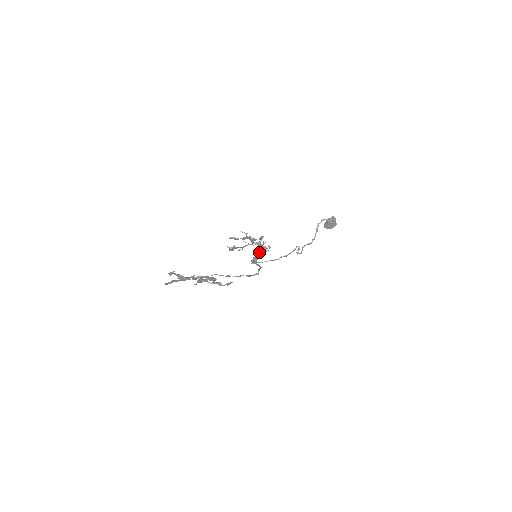
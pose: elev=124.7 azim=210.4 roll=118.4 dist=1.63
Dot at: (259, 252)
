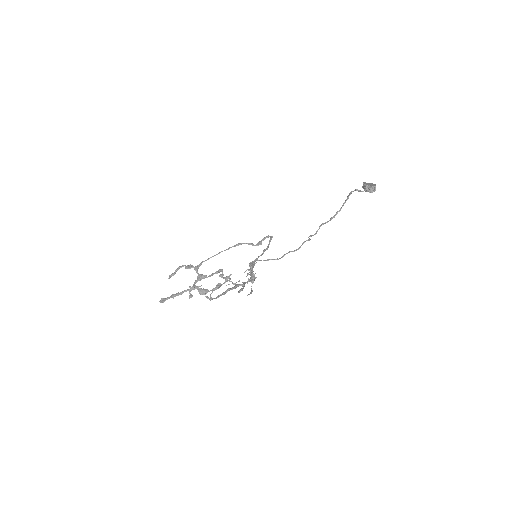
Dot at: (250, 273)
